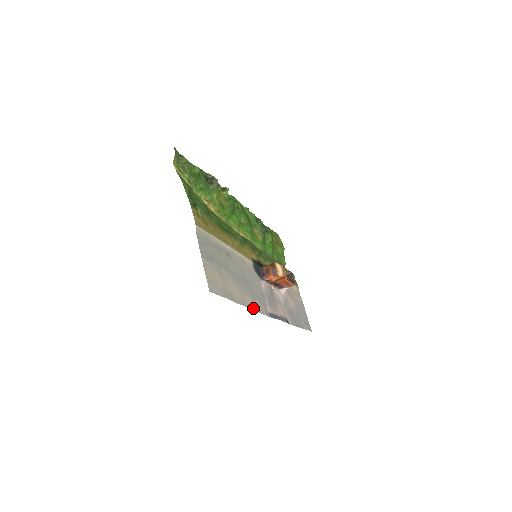
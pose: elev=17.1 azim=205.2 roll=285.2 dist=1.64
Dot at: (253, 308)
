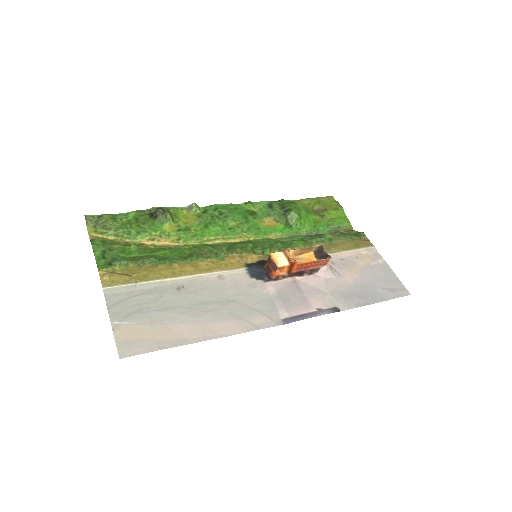
Dot at: (236, 332)
